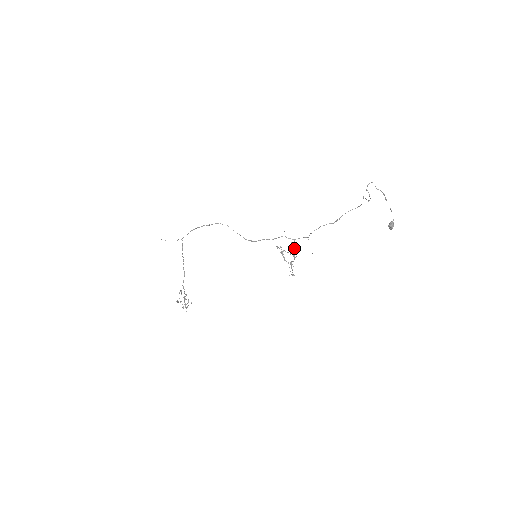
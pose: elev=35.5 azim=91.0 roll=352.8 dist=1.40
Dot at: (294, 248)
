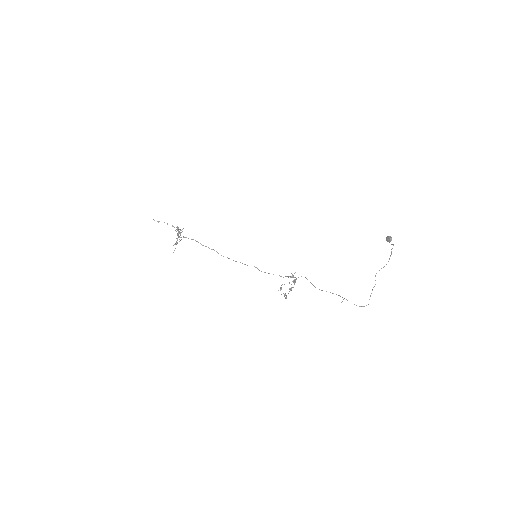
Dot at: (295, 282)
